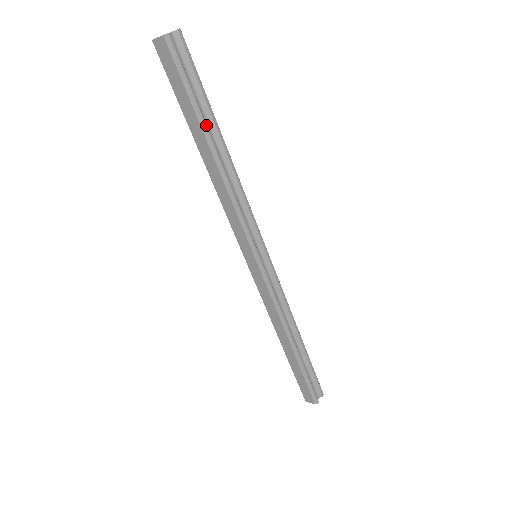
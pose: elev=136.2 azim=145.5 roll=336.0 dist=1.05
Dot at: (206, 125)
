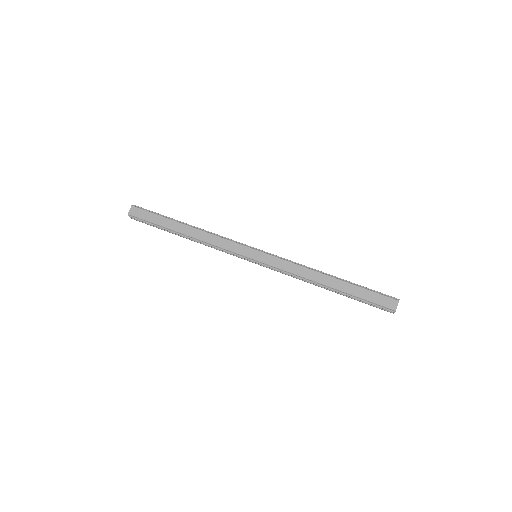
Dot at: (175, 220)
